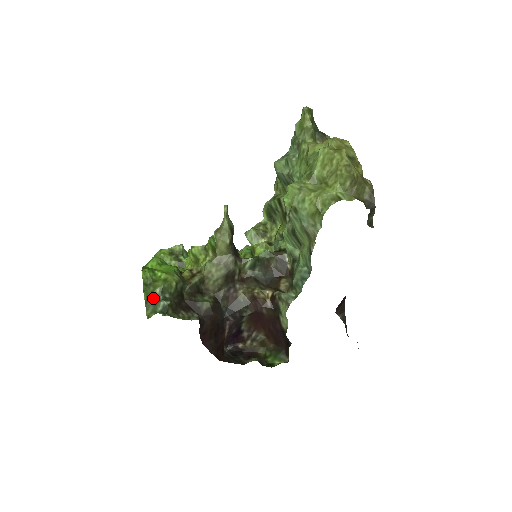
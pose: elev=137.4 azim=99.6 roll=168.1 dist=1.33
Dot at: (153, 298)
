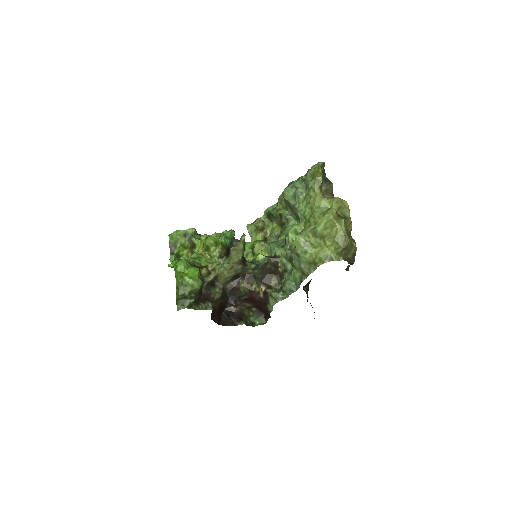
Dot at: (182, 297)
